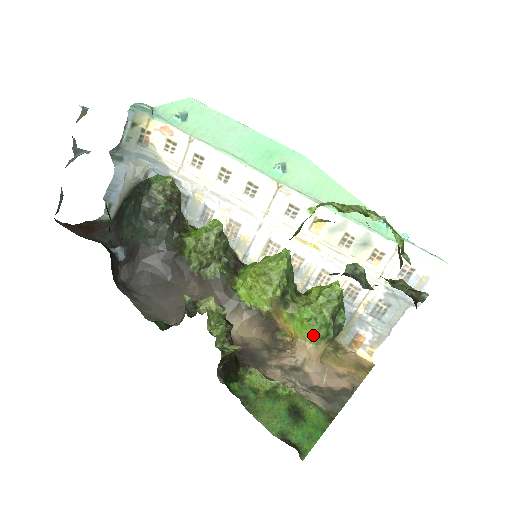
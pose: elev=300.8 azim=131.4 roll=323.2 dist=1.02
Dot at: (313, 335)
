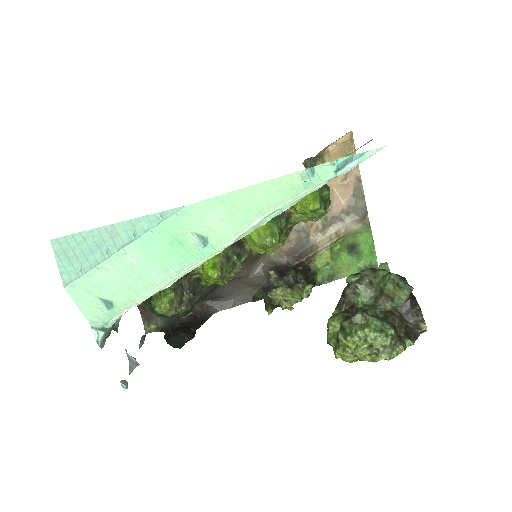
Dot at: occluded
